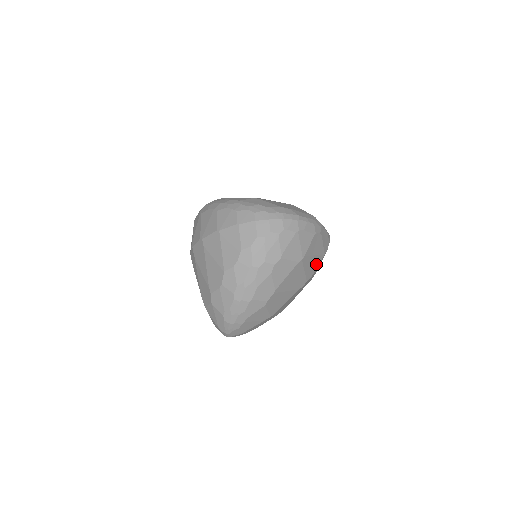
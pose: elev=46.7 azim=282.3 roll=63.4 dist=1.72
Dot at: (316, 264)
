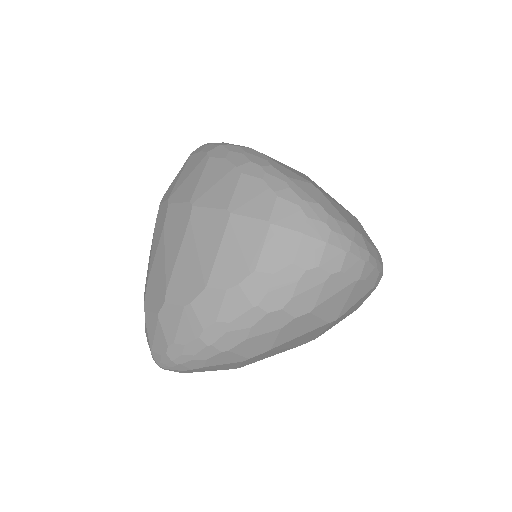
Dot at: (341, 320)
